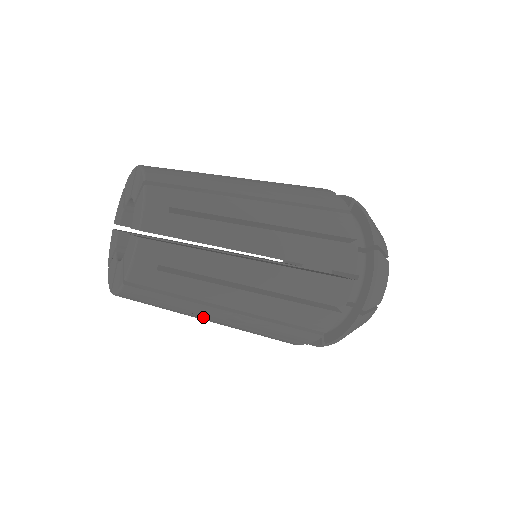
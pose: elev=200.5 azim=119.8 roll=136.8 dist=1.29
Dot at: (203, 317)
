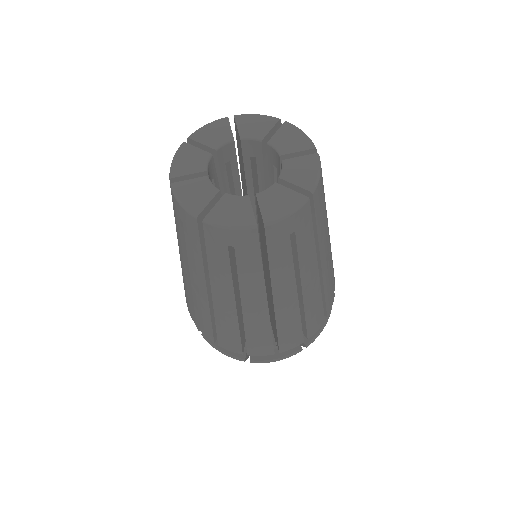
Dot at: (234, 292)
